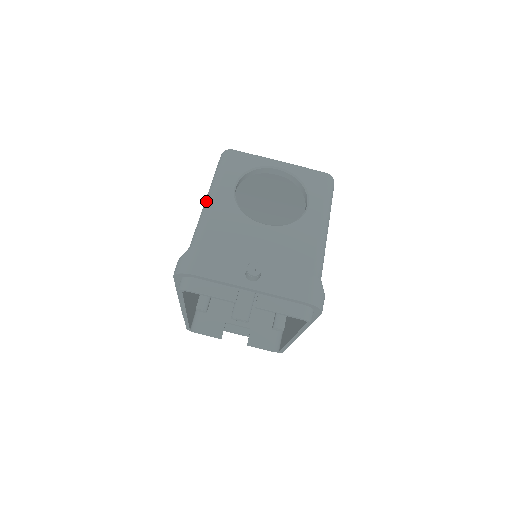
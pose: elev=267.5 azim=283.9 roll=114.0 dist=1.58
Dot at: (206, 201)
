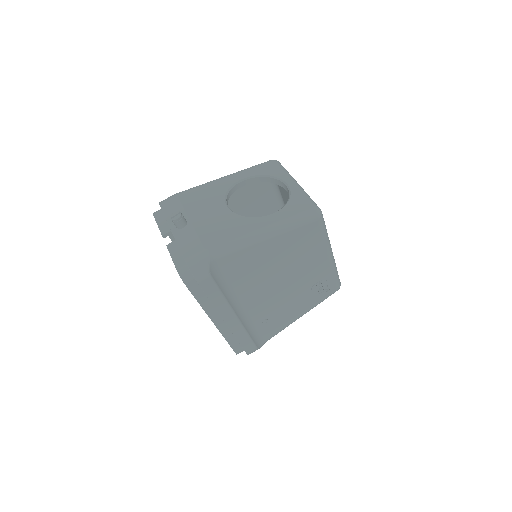
Dot at: occluded
